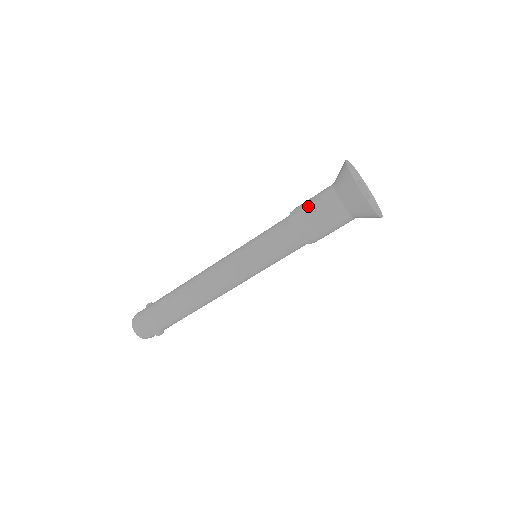
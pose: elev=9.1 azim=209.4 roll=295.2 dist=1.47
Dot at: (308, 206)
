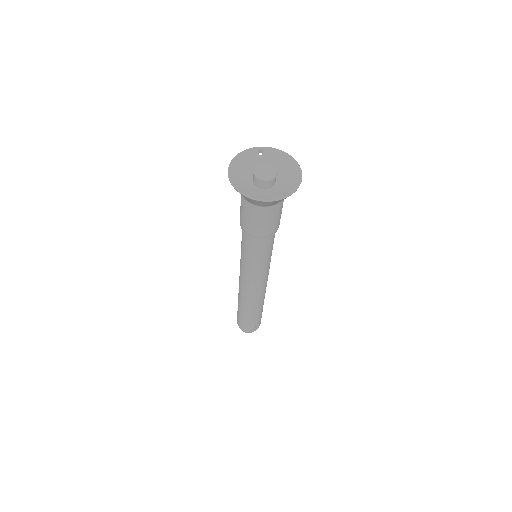
Dot at: occluded
